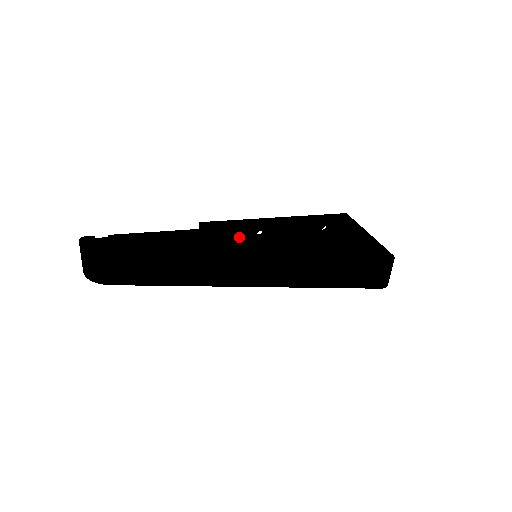
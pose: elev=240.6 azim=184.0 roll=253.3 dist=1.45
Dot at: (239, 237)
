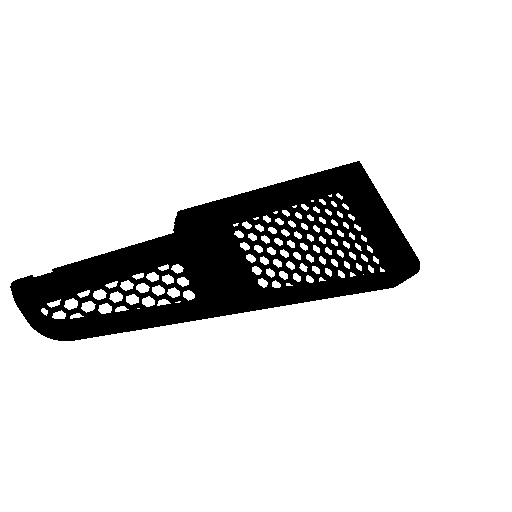
Dot at: (228, 217)
